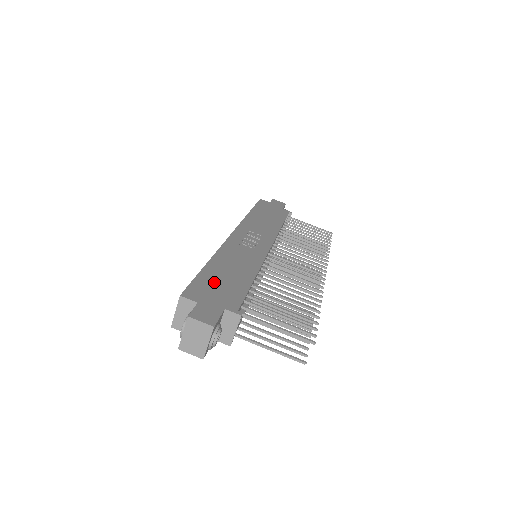
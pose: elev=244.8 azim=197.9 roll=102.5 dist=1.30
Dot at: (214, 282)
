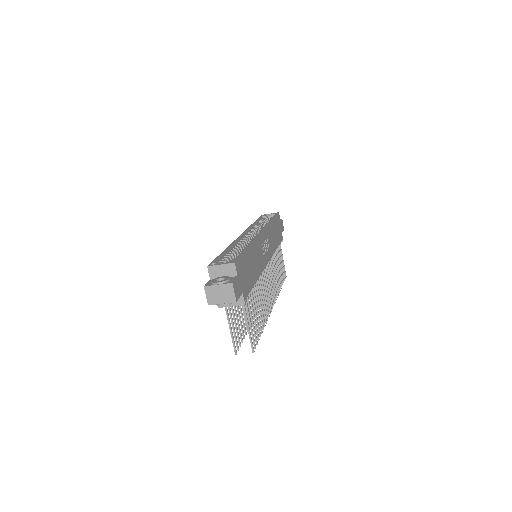
Dot at: (246, 266)
